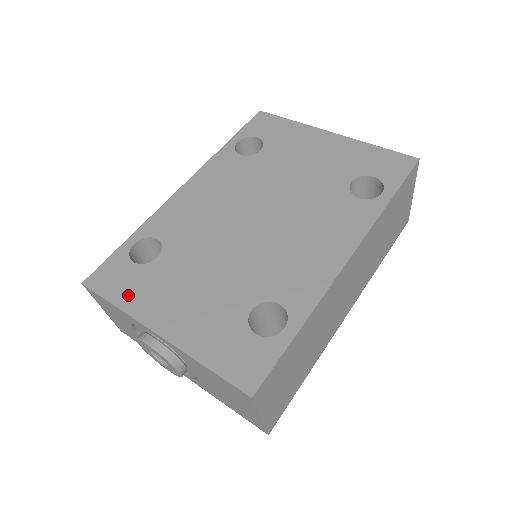
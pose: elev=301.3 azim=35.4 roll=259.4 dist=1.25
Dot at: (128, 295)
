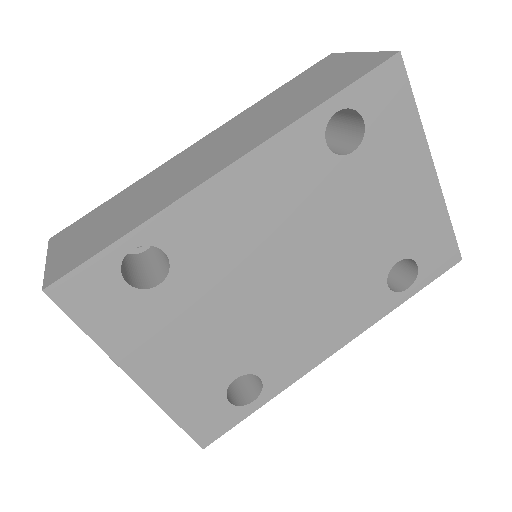
Dot at: (110, 328)
